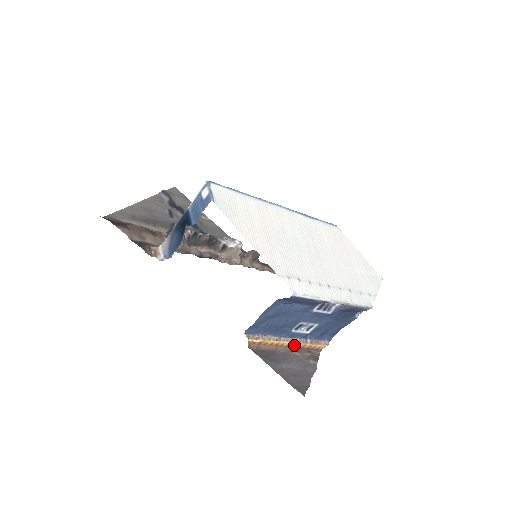
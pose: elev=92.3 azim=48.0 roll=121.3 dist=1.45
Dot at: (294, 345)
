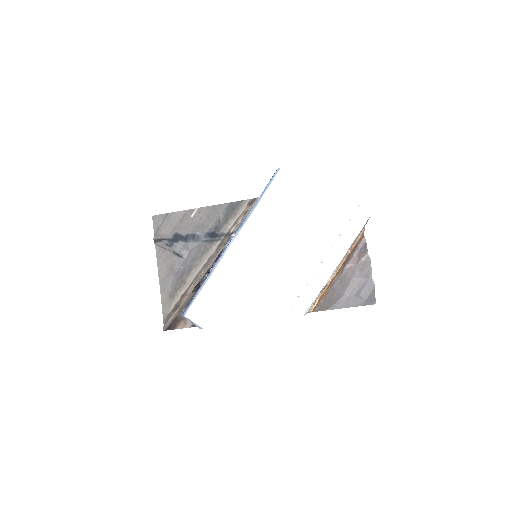
Dot at: (341, 266)
